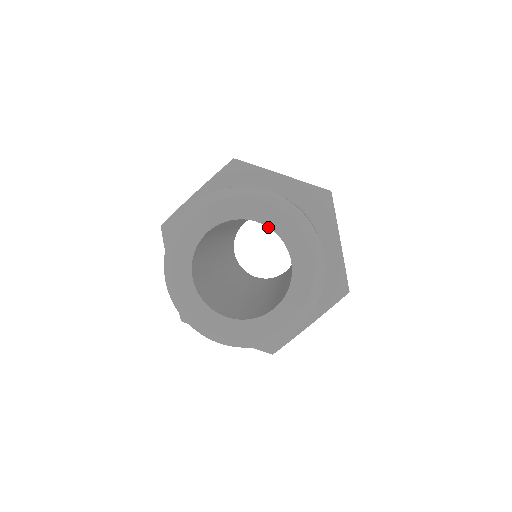
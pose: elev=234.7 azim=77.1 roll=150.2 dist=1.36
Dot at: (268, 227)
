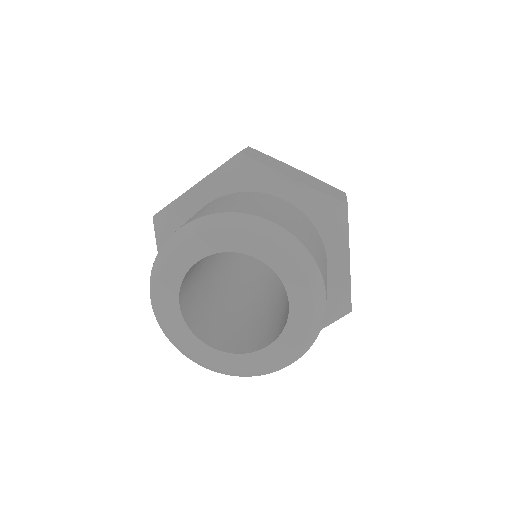
Dot at: occluded
